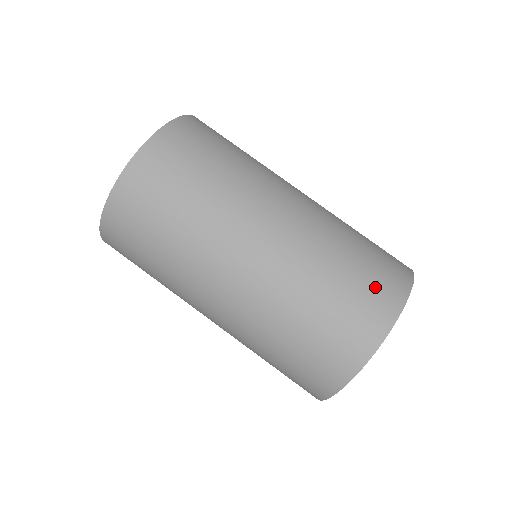
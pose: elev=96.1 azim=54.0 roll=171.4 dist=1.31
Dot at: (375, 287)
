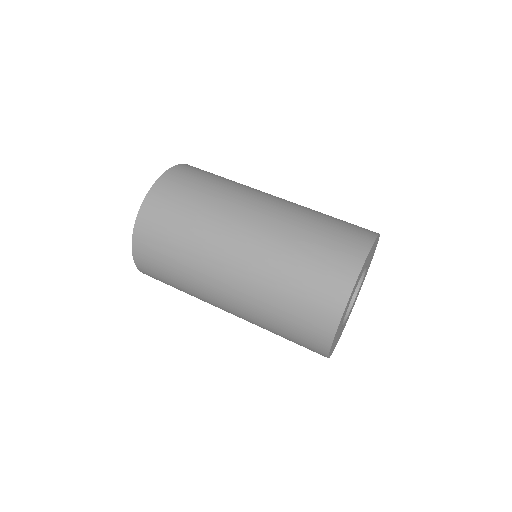
Dot at: (343, 241)
